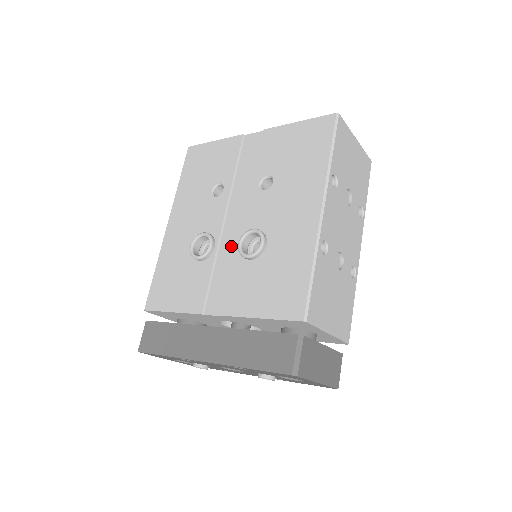
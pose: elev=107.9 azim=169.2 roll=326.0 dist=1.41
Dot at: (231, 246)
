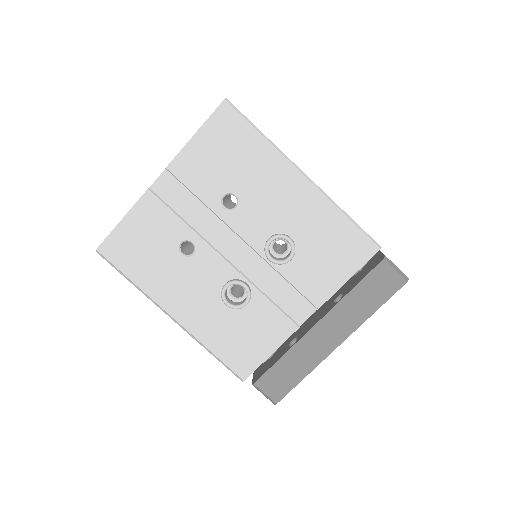
Dot at: (260, 269)
